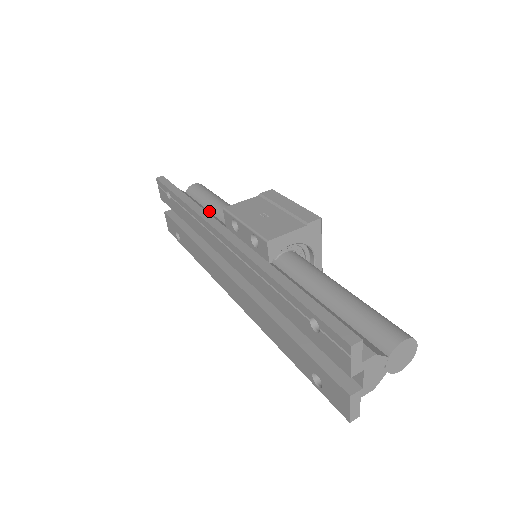
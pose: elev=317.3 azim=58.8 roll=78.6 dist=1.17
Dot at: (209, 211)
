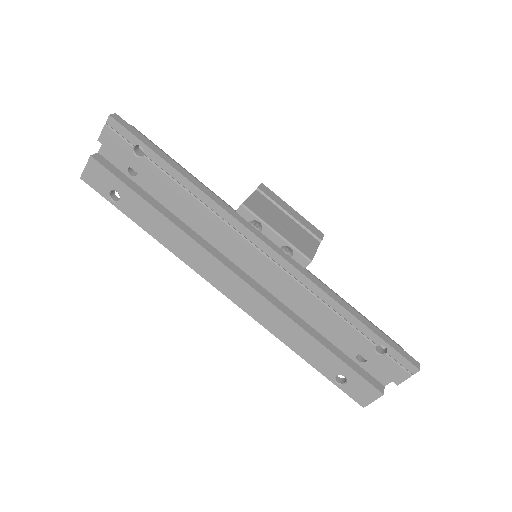
Dot at: occluded
